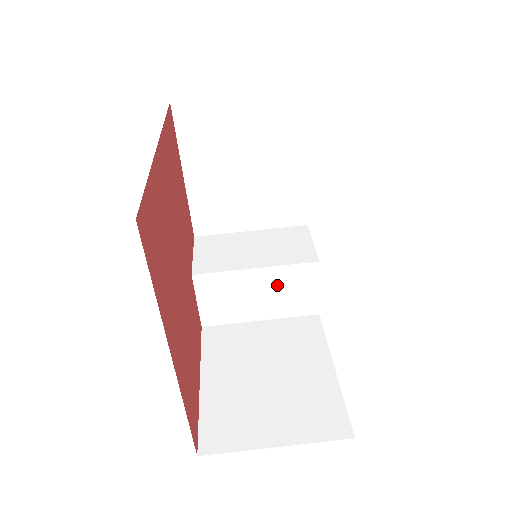
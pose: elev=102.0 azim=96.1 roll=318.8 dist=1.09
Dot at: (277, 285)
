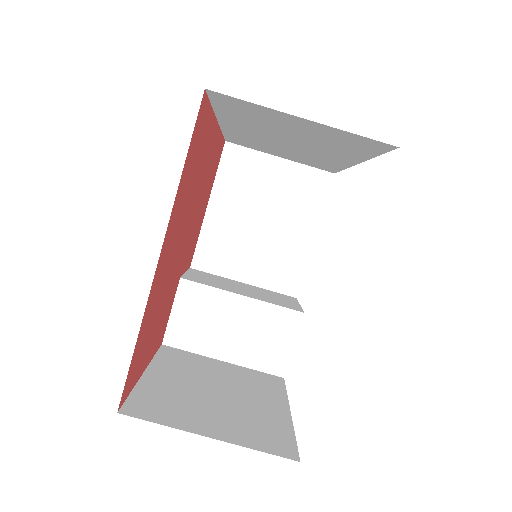
Dot at: (255, 324)
